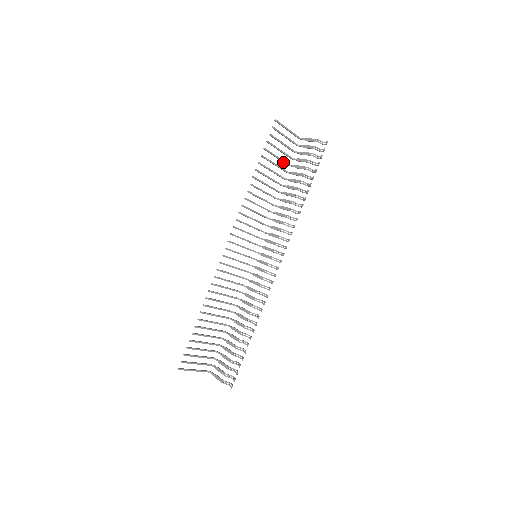
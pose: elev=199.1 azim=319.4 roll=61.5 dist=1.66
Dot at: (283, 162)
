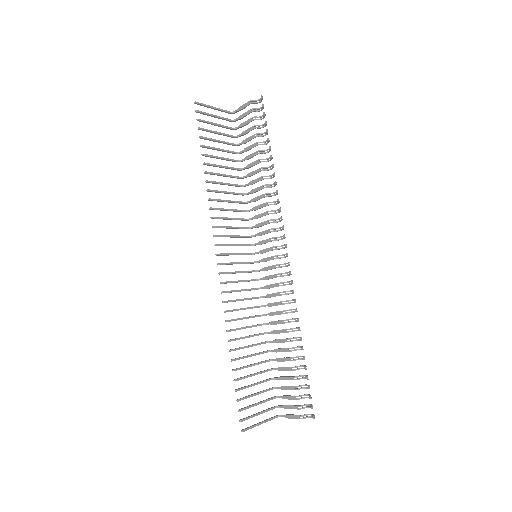
Dot at: occluded
